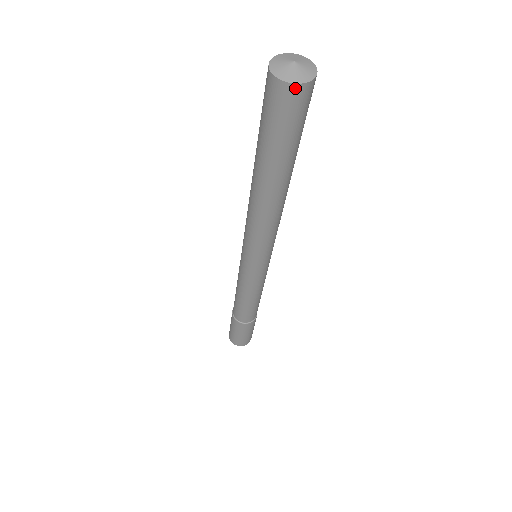
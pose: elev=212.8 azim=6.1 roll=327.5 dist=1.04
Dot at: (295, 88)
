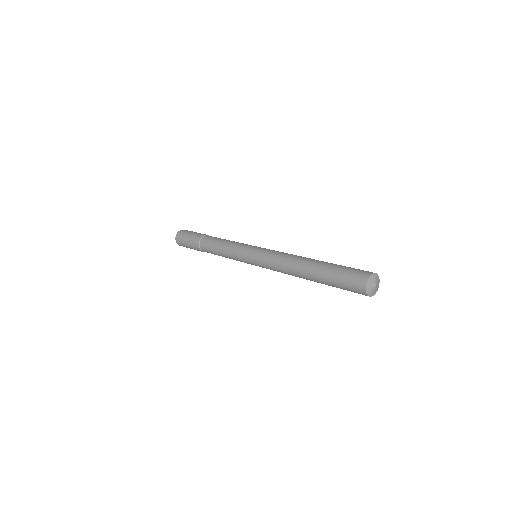
Dot at: (371, 295)
